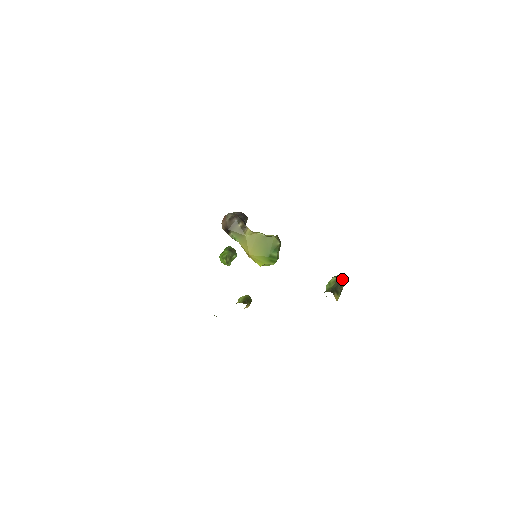
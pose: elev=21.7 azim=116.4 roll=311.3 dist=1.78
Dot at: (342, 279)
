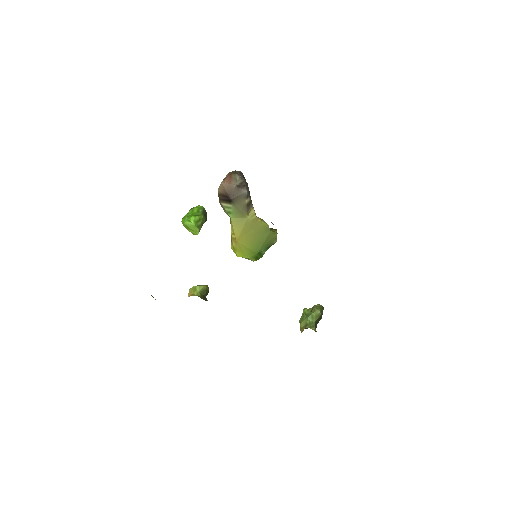
Dot at: occluded
